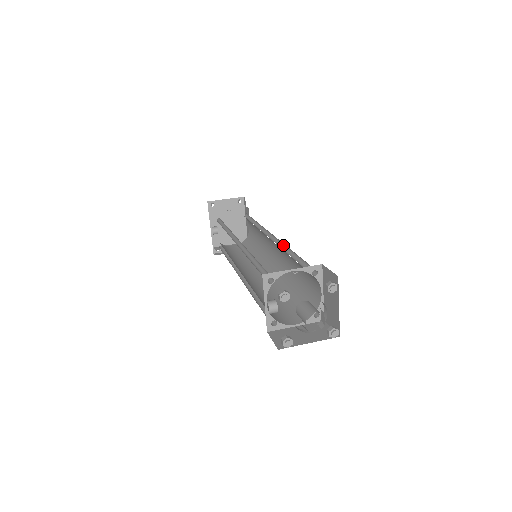
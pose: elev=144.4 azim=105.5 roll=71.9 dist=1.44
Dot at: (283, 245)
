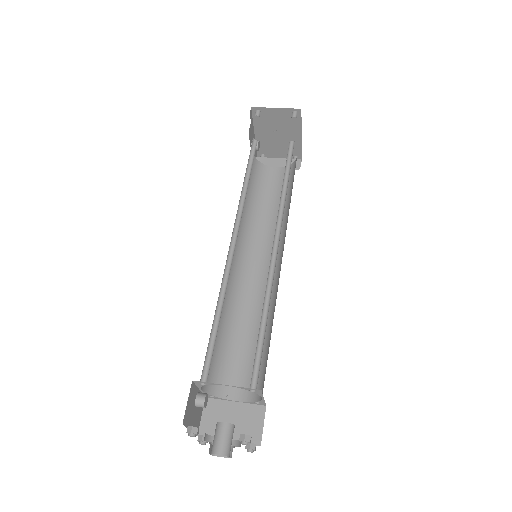
Dot at: (272, 282)
